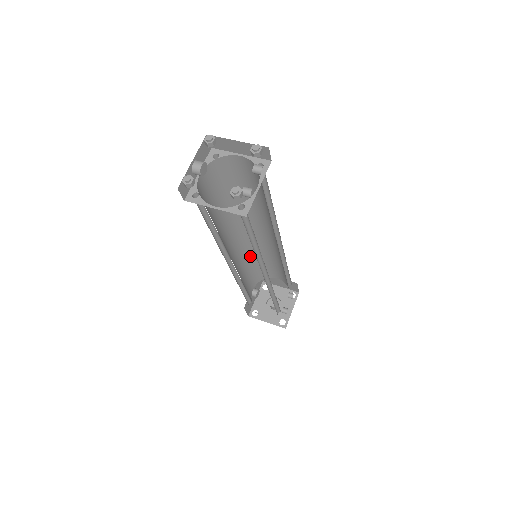
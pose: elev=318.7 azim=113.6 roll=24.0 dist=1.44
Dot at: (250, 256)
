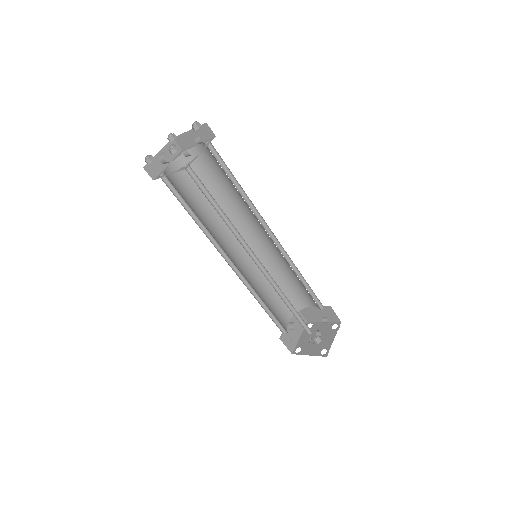
Dot at: occluded
